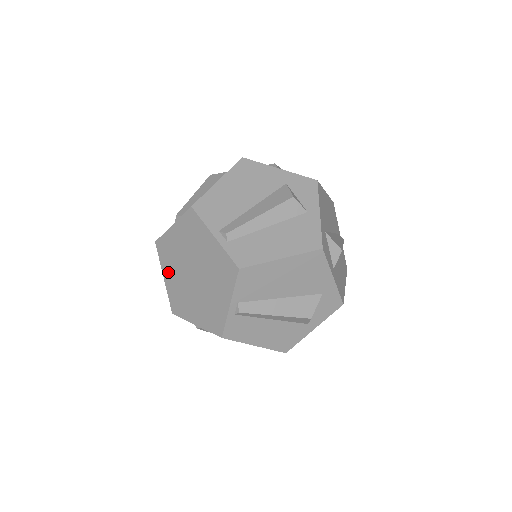
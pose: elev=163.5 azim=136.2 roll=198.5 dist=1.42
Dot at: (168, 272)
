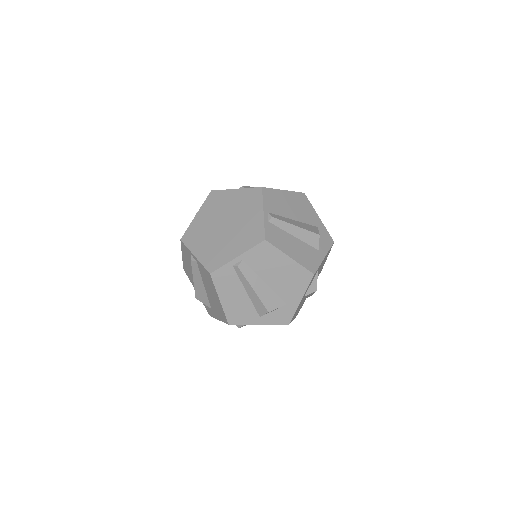
Dot at: (198, 247)
